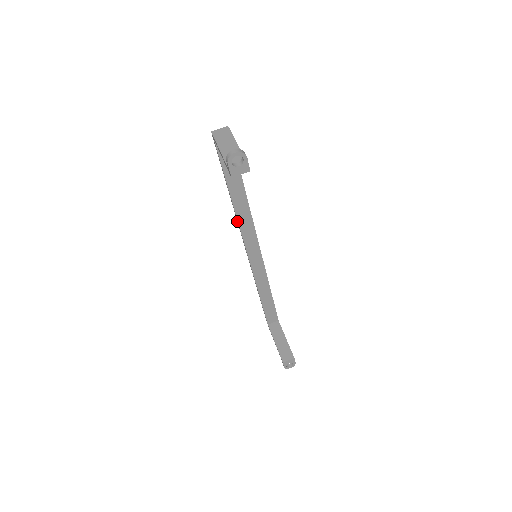
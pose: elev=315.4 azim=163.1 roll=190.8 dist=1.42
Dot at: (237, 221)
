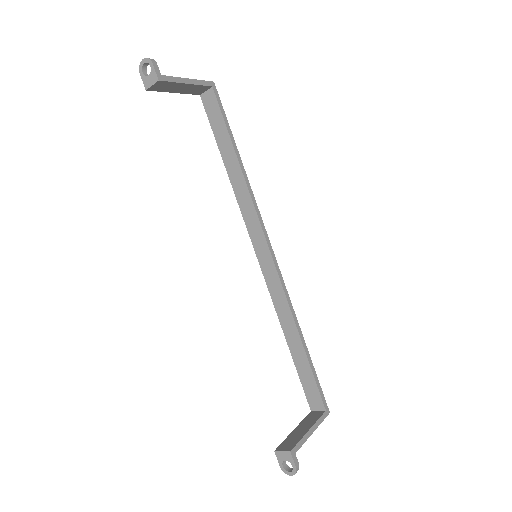
Dot at: (240, 206)
